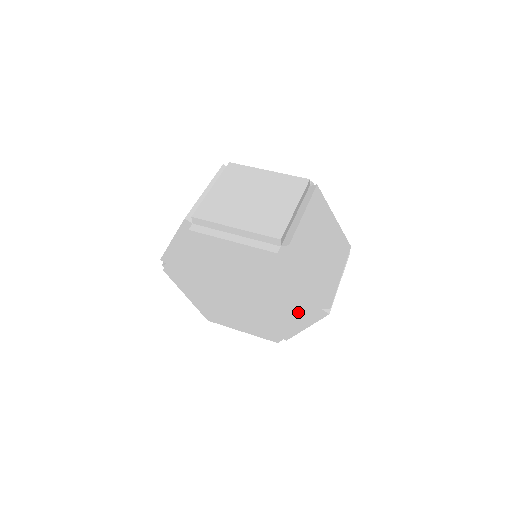
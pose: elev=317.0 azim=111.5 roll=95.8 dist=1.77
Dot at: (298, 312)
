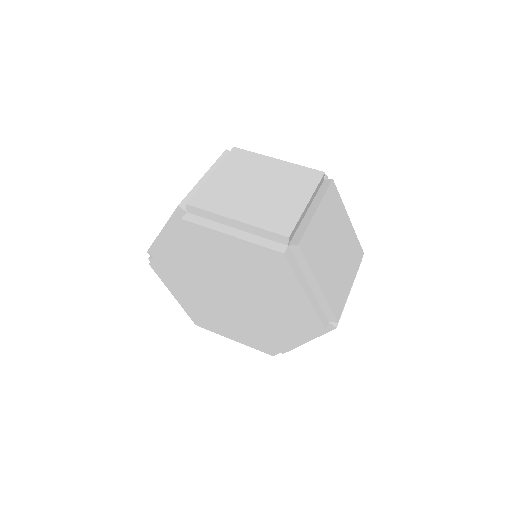
Dot at: (301, 323)
